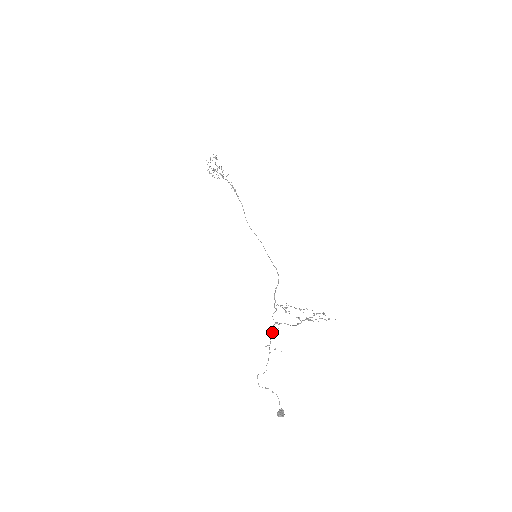
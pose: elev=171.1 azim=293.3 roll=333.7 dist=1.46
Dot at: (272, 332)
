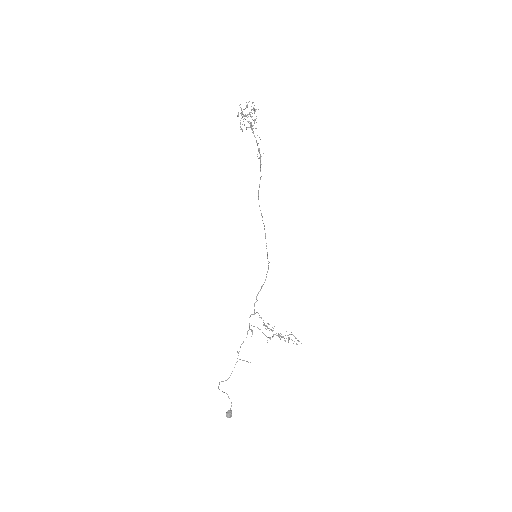
Dot at: occluded
